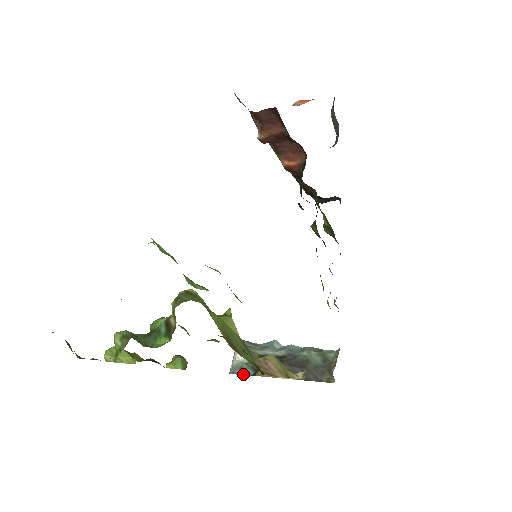
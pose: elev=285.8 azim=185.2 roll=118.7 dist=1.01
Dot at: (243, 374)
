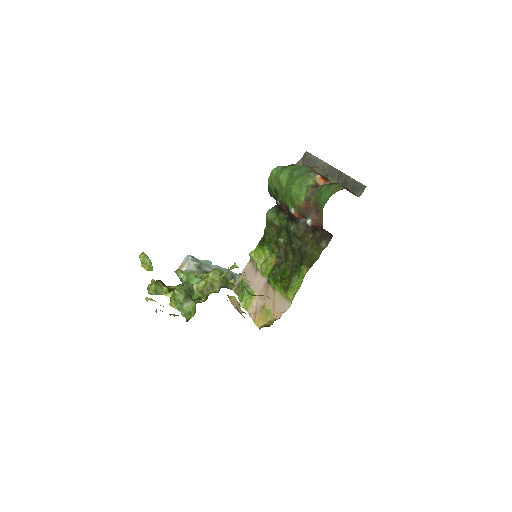
Dot at: occluded
